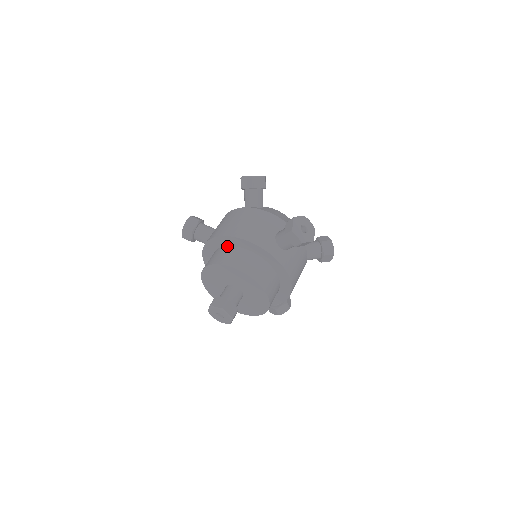
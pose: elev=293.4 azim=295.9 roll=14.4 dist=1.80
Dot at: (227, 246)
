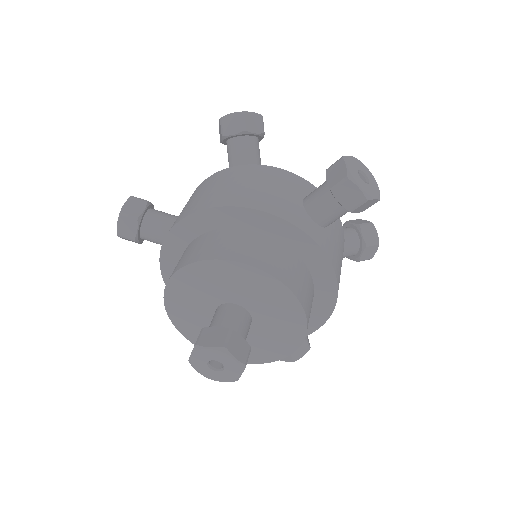
Dot at: (213, 230)
